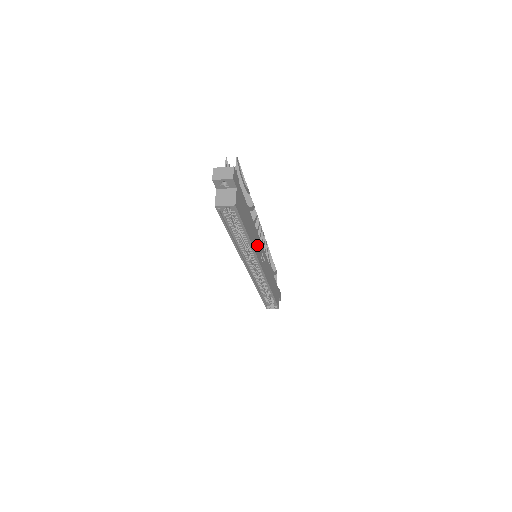
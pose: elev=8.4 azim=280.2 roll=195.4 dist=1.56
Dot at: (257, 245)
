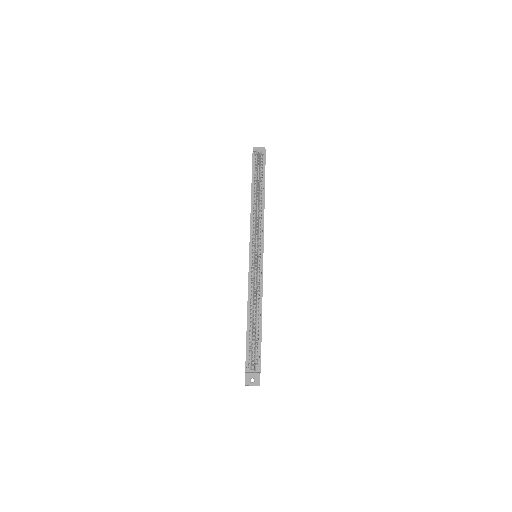
Dot at: occluded
